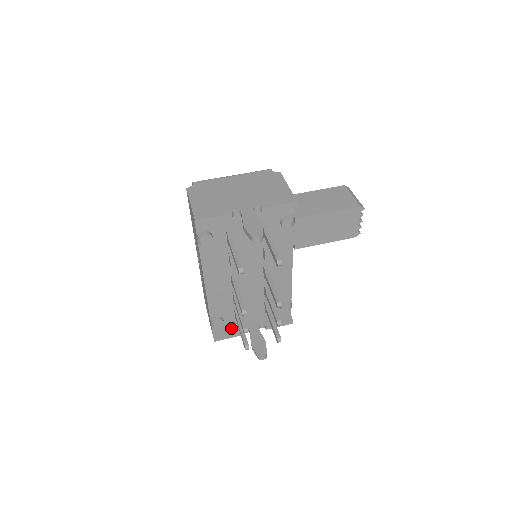
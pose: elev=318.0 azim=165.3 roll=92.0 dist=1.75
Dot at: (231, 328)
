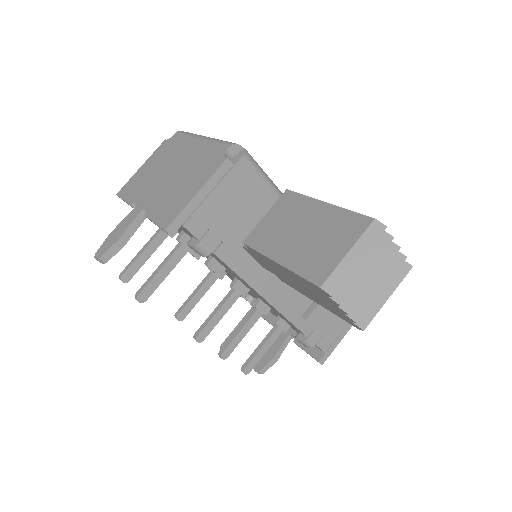
Dot at: occluded
